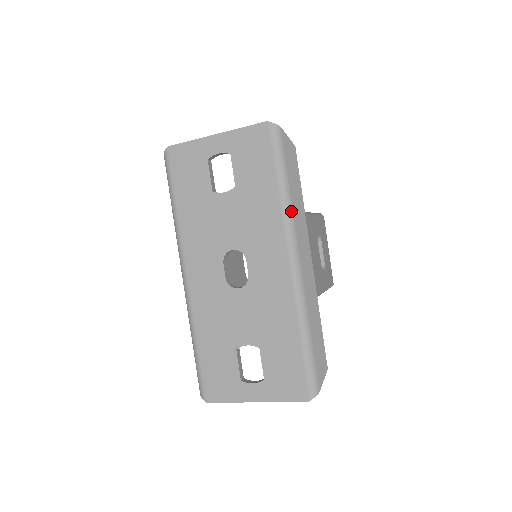
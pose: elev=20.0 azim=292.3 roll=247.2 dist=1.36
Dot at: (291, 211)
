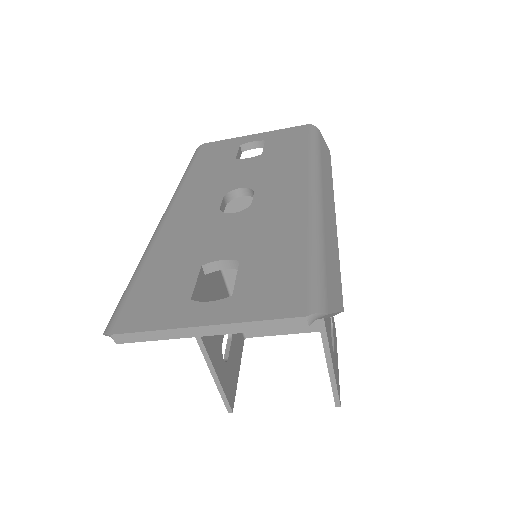
Dot at: (319, 165)
